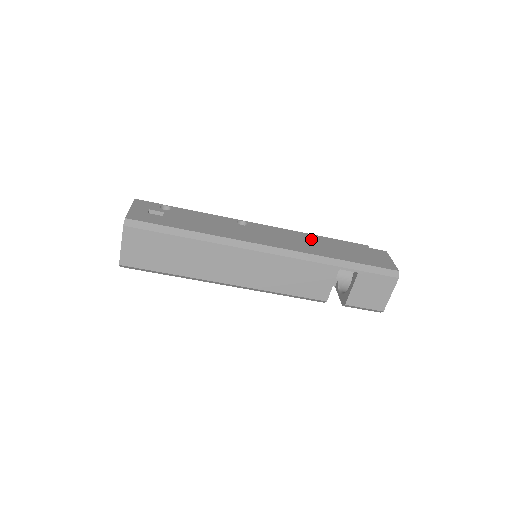
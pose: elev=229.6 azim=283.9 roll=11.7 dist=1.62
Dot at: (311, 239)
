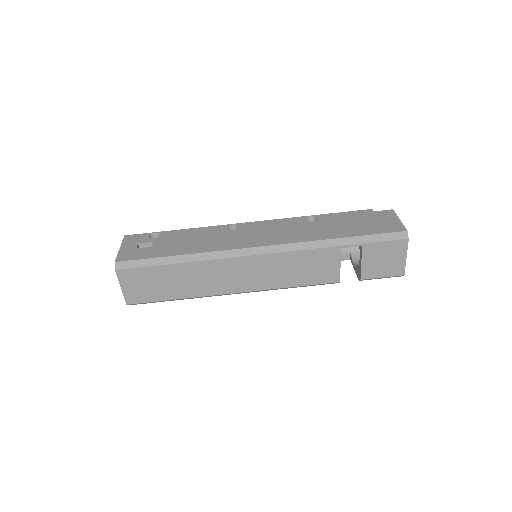
Dot at: (307, 222)
